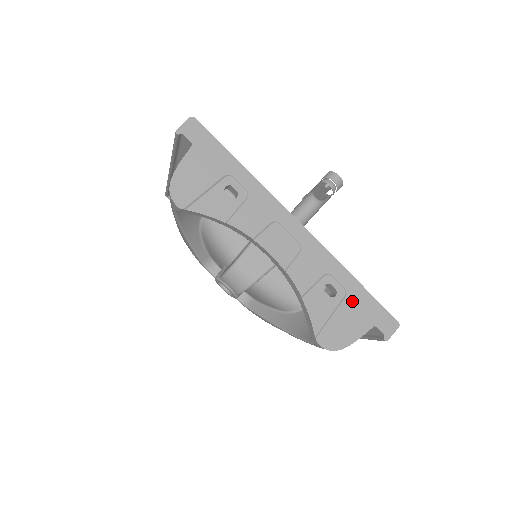
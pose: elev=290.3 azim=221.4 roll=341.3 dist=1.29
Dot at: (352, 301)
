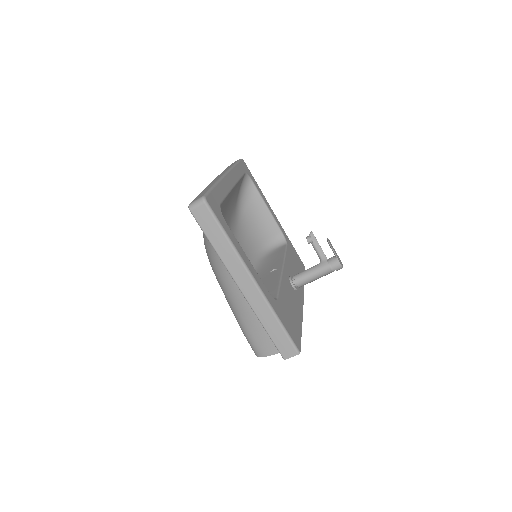
Dot at: occluded
